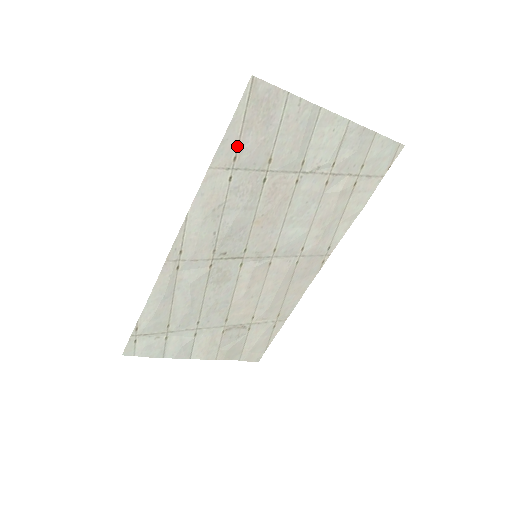
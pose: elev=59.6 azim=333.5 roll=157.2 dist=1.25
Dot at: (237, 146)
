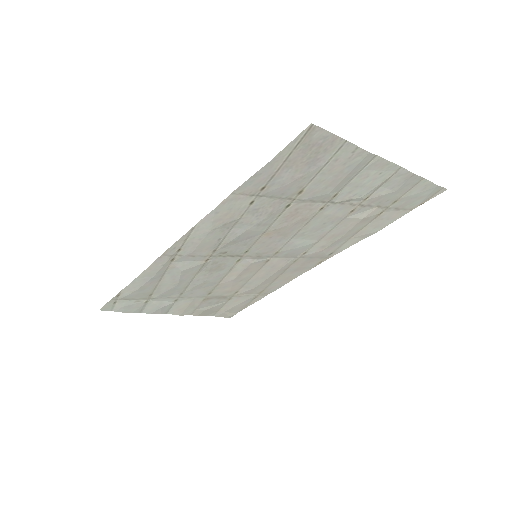
Dot at: (269, 179)
